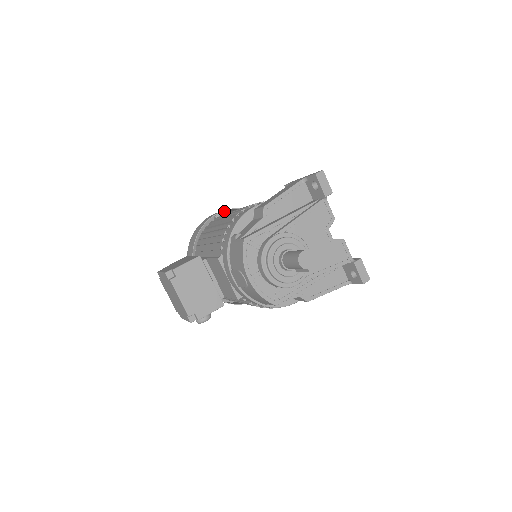
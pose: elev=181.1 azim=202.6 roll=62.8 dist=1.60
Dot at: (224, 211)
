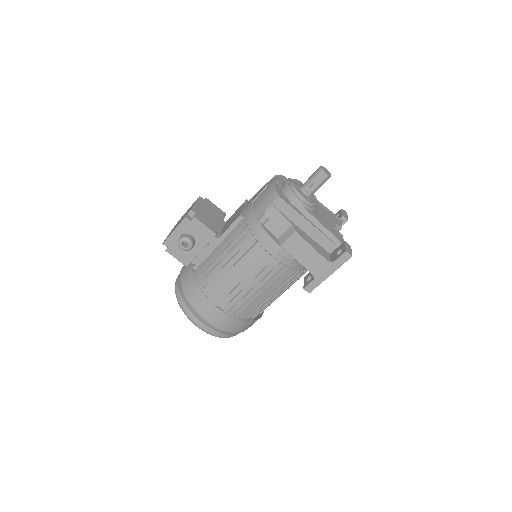
Dot at: occluded
